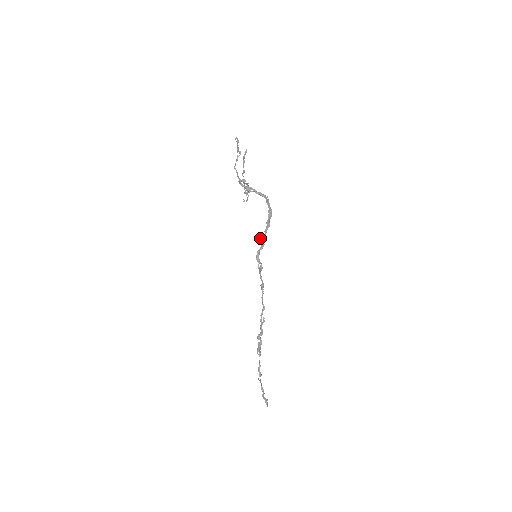
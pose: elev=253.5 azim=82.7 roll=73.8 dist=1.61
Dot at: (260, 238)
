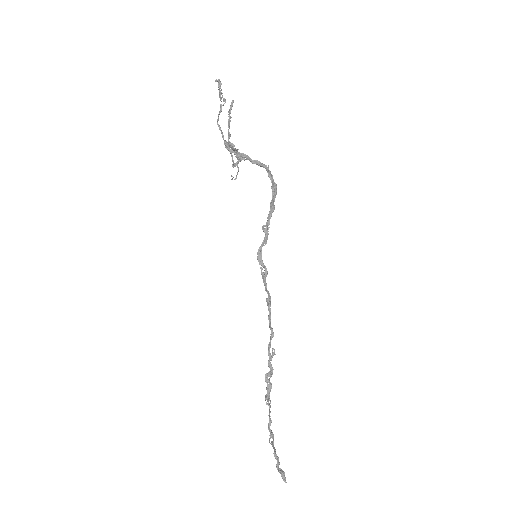
Dot at: occluded
